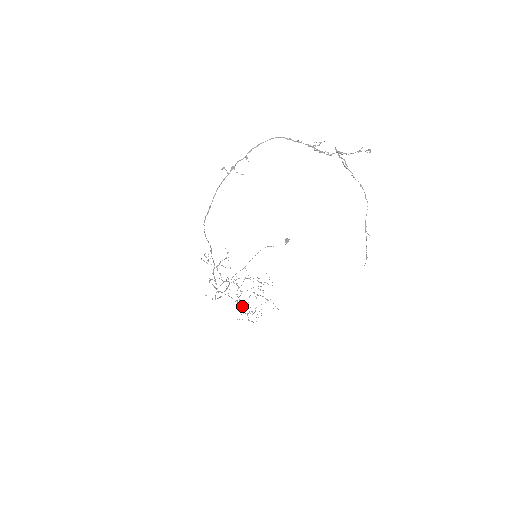
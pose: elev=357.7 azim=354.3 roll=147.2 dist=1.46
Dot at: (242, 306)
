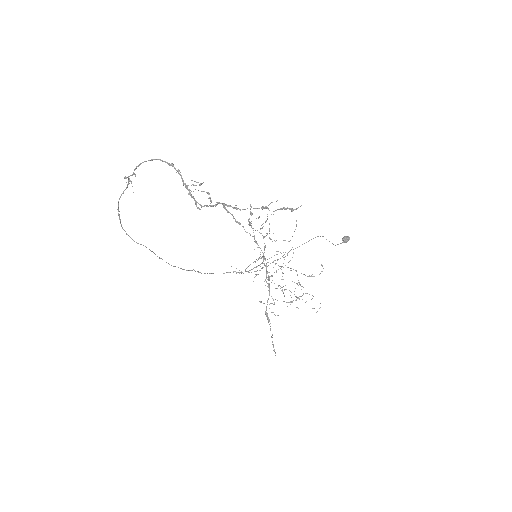
Dot at: occluded
